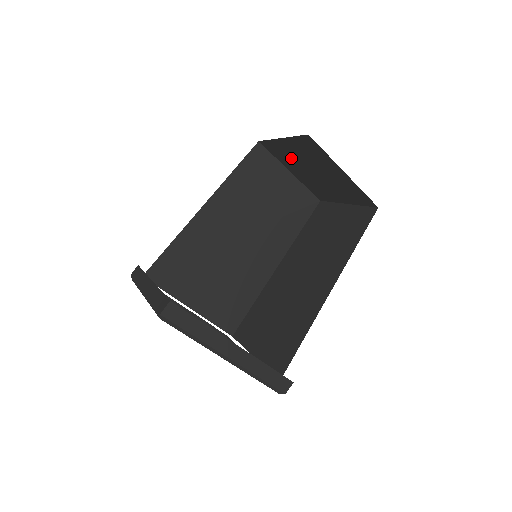
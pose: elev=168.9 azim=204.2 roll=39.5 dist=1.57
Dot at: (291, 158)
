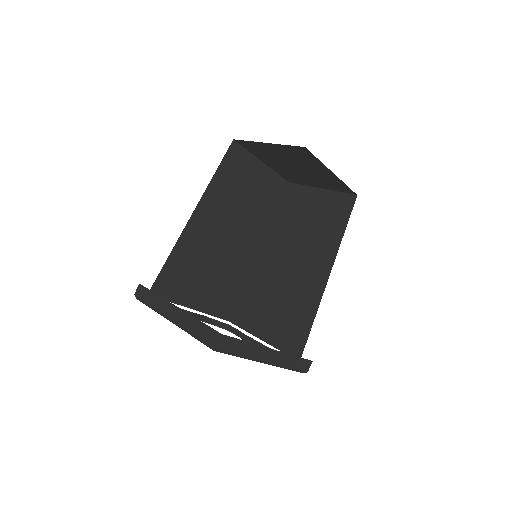
Dot at: (270, 155)
